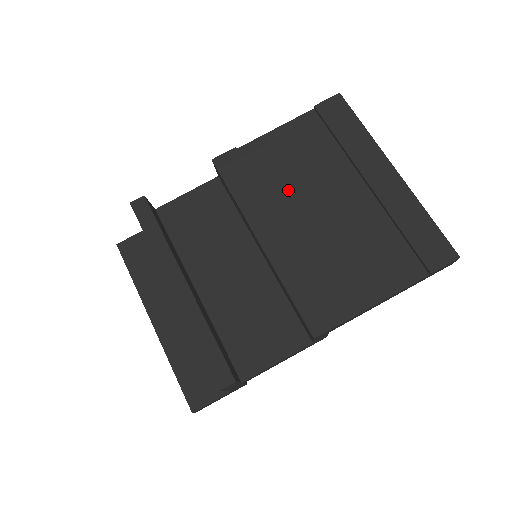
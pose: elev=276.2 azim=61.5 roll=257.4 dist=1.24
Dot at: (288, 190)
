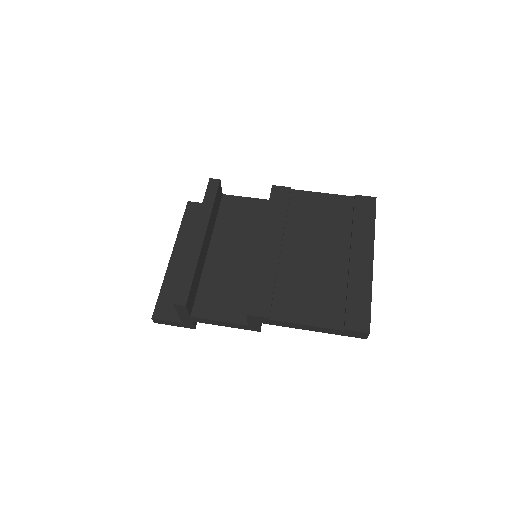
Dot at: (301, 229)
